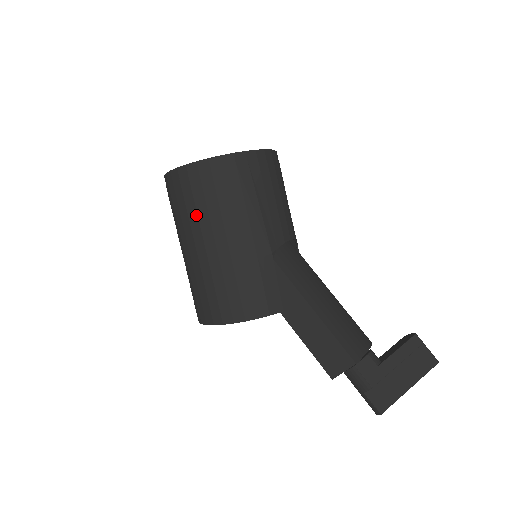
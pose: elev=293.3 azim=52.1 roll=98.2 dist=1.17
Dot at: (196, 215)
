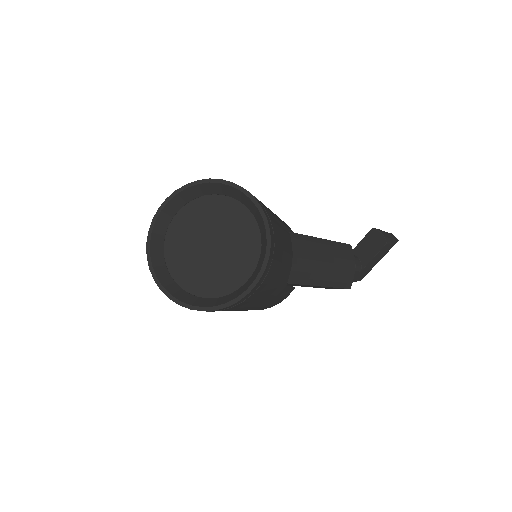
Dot at: occluded
